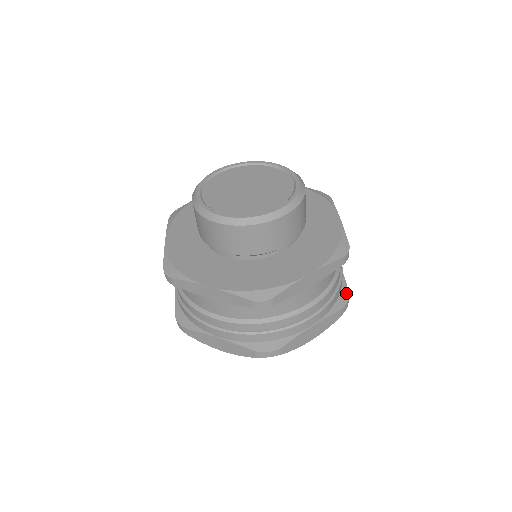
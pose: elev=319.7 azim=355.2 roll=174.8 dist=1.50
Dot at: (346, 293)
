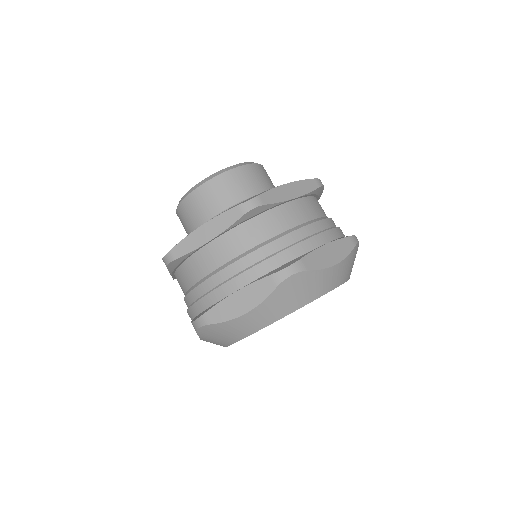
Dot at: (294, 261)
